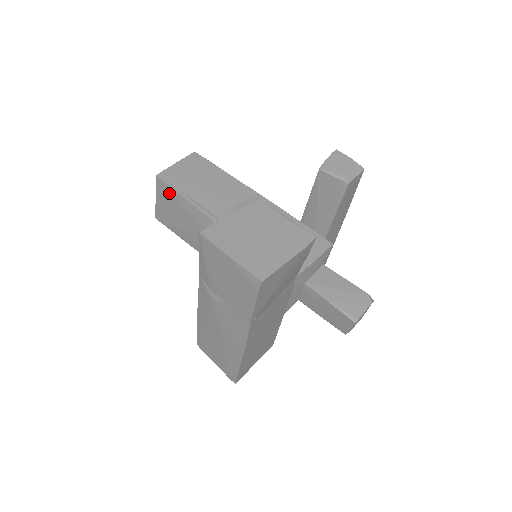
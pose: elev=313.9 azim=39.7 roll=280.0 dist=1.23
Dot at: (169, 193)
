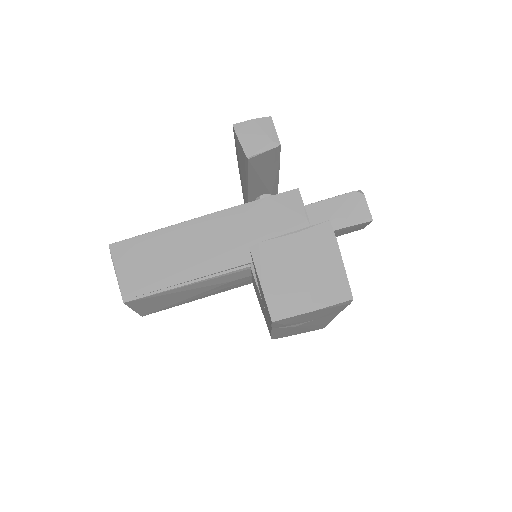
Dot at: (148, 300)
